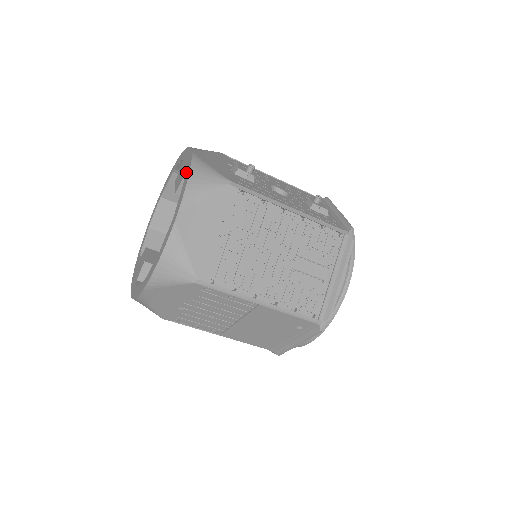
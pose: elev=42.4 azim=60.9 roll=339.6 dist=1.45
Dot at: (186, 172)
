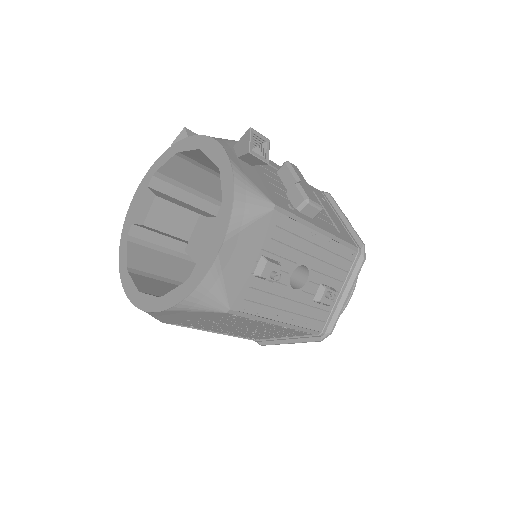
Dot at: (196, 272)
